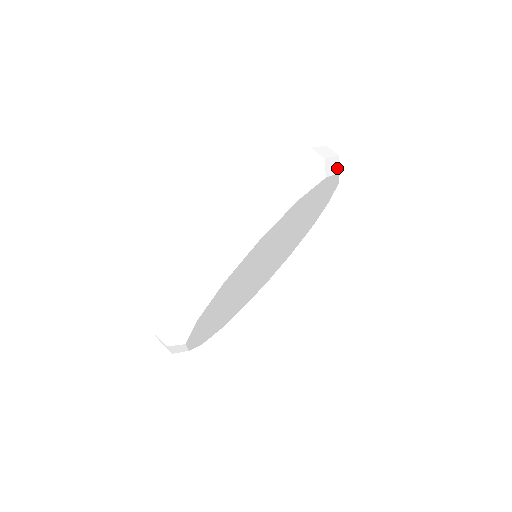
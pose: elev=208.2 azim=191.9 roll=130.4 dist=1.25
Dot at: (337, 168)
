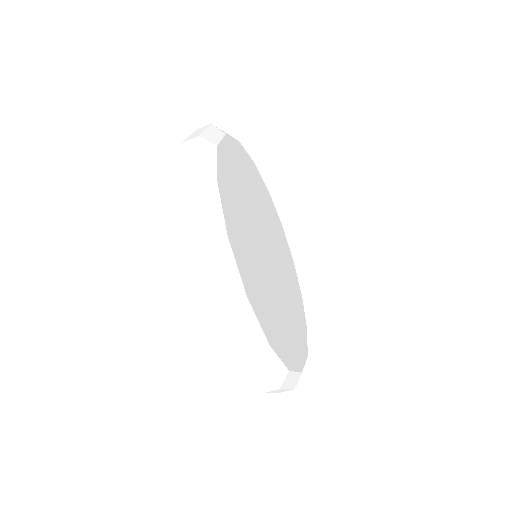
Dot at: occluded
